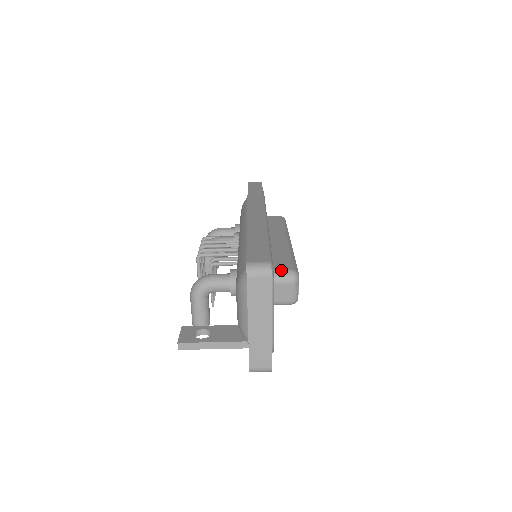
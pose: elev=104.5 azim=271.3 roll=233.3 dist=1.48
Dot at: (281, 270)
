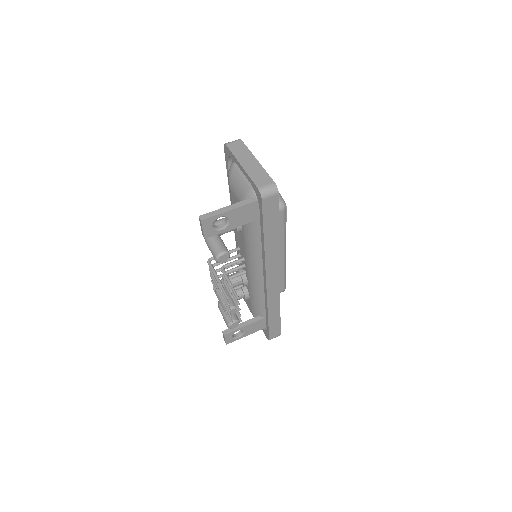
Dot at: occluded
